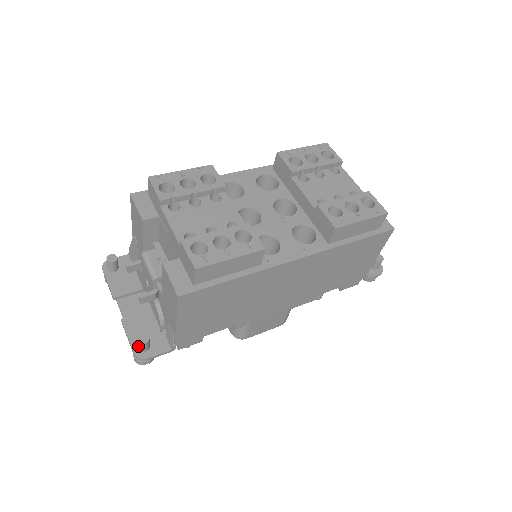
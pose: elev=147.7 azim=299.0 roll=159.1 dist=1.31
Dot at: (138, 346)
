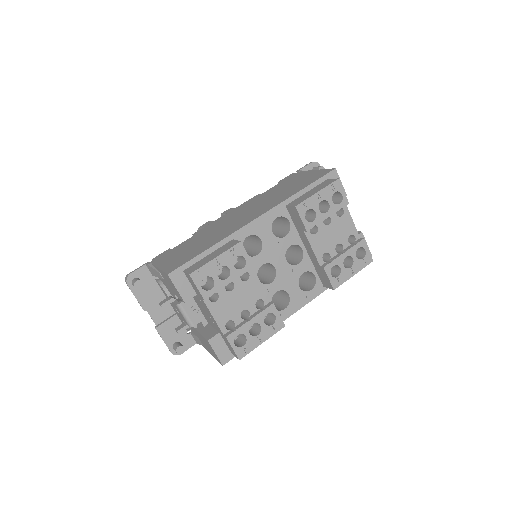
Dot at: occluded
